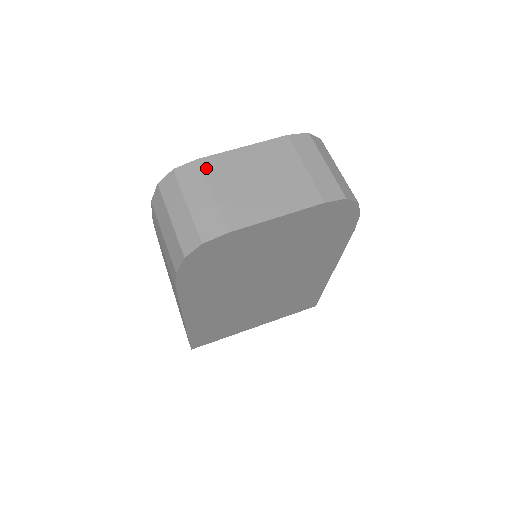
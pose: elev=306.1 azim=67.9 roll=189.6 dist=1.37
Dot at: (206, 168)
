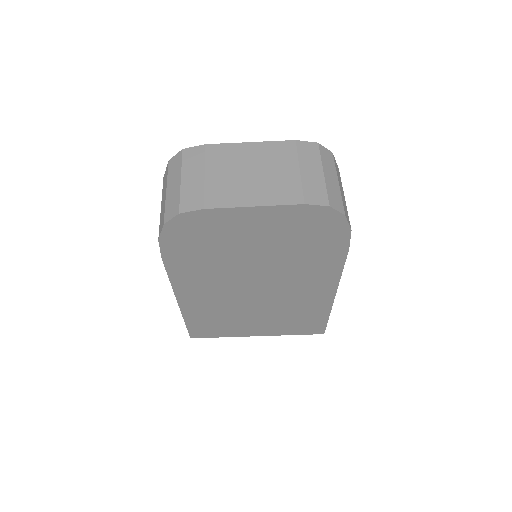
Dot at: (209, 153)
